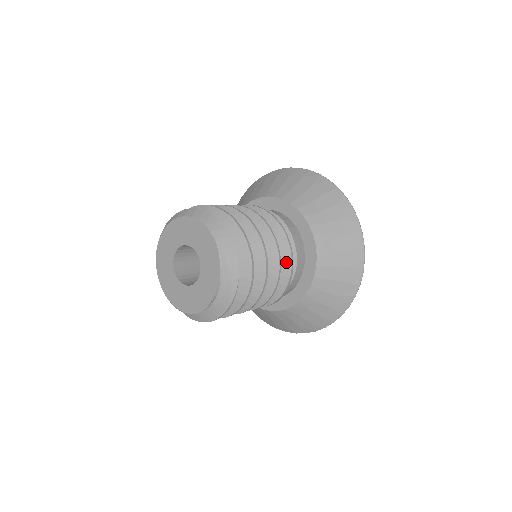
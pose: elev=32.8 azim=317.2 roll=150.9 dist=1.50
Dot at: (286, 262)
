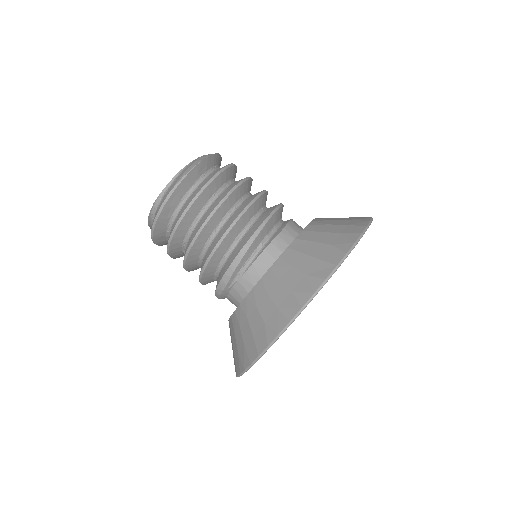
Dot at: (263, 218)
